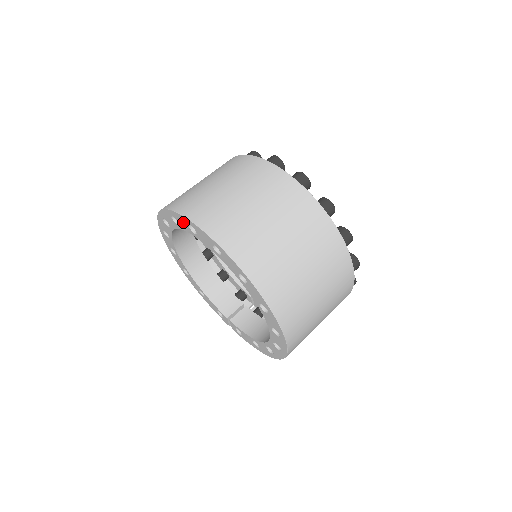
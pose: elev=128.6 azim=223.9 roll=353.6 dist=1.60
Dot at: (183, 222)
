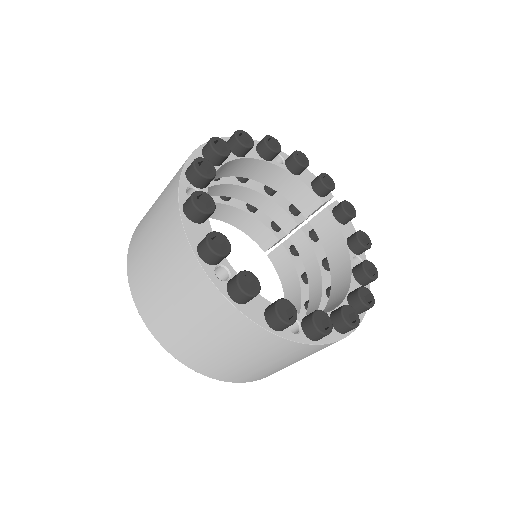
Dot at: occluded
